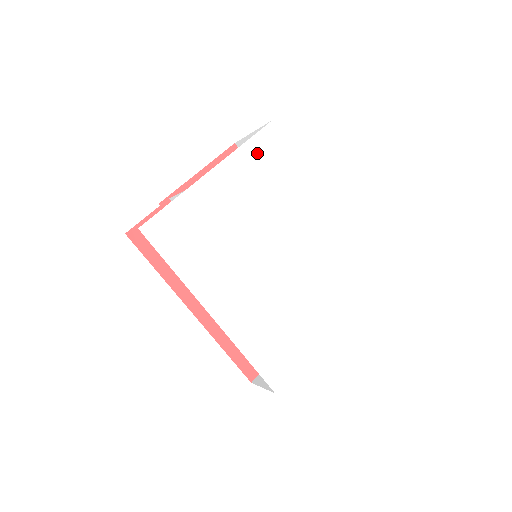
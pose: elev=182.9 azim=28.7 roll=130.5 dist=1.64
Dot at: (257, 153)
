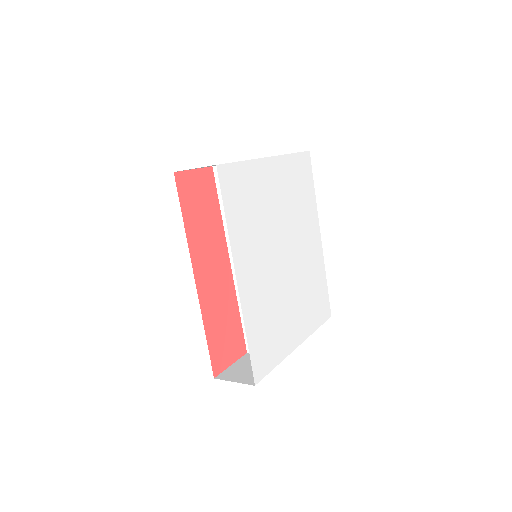
Dot at: (296, 167)
